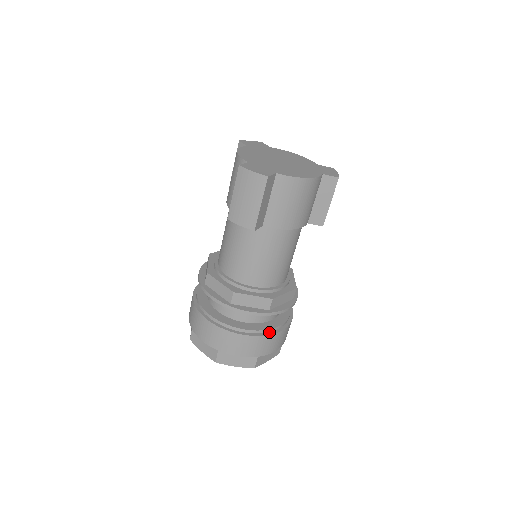
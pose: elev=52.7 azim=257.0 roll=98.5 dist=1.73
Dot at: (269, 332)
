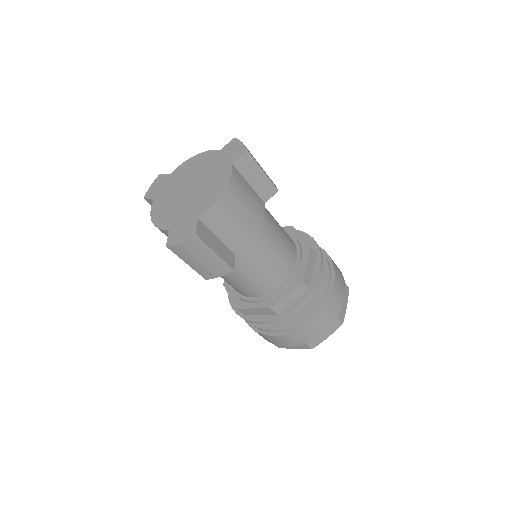
Dot at: (326, 297)
